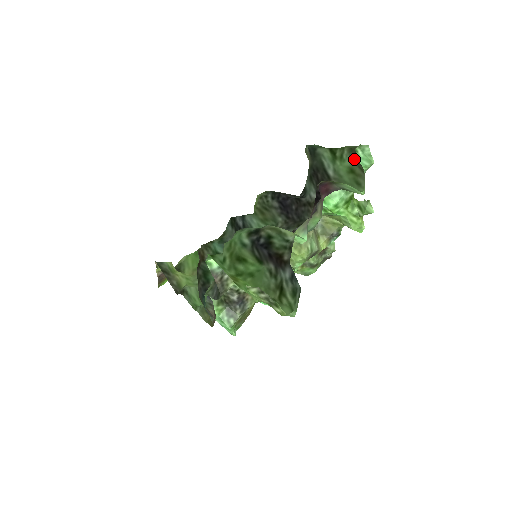
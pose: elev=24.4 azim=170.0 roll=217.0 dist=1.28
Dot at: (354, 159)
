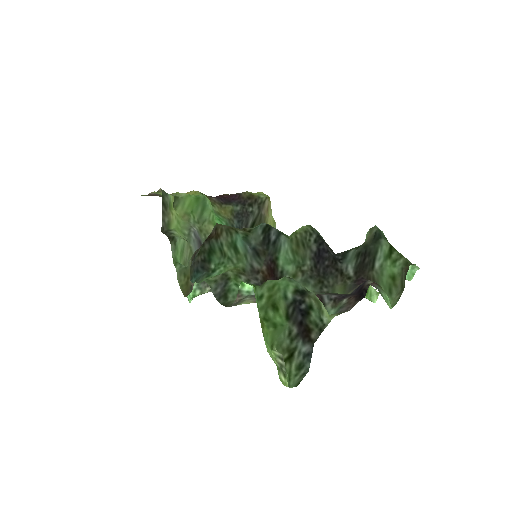
Dot at: (403, 273)
